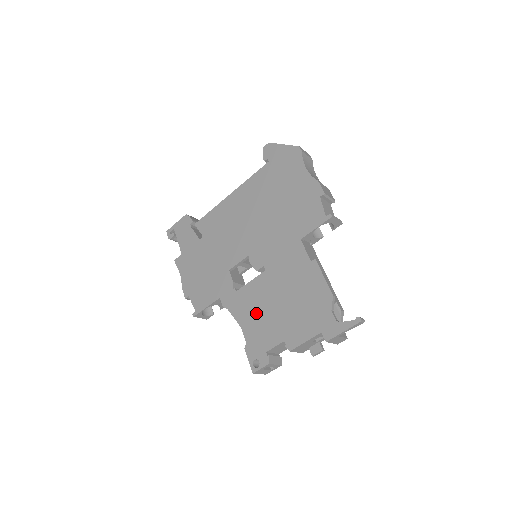
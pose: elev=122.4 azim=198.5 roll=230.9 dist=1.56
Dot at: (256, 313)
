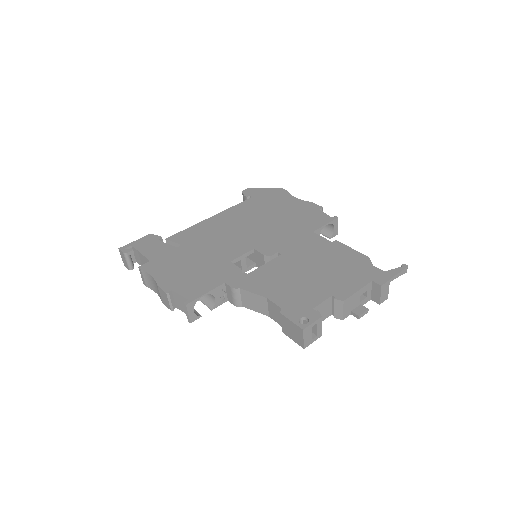
Dot at: (284, 283)
